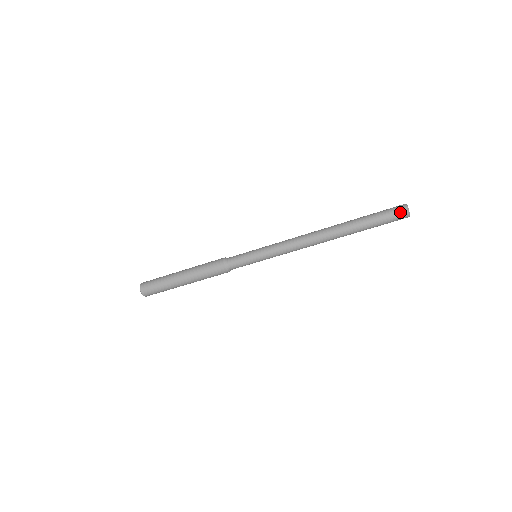
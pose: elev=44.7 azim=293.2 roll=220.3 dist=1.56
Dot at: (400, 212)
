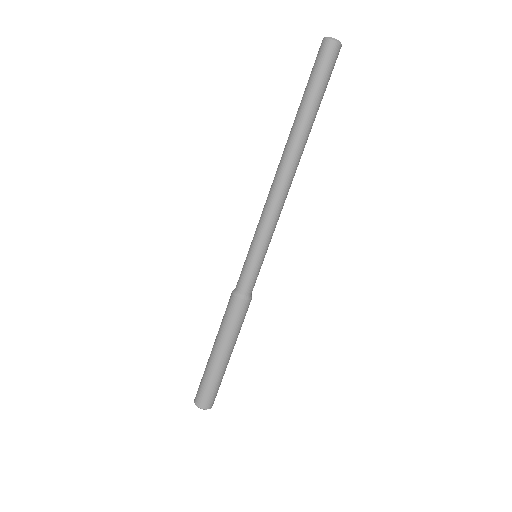
Dot at: (320, 49)
